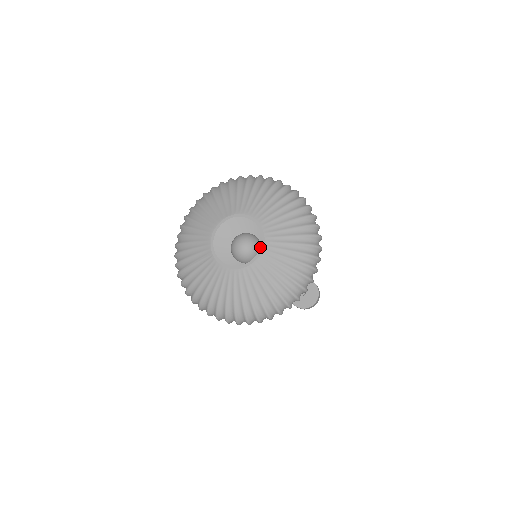
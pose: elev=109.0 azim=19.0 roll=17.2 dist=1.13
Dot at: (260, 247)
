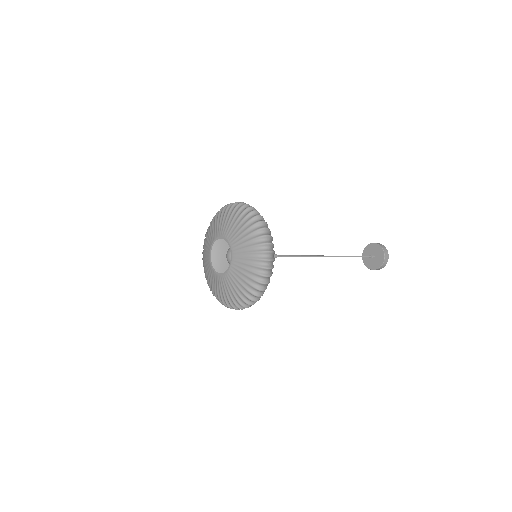
Dot at: (230, 251)
